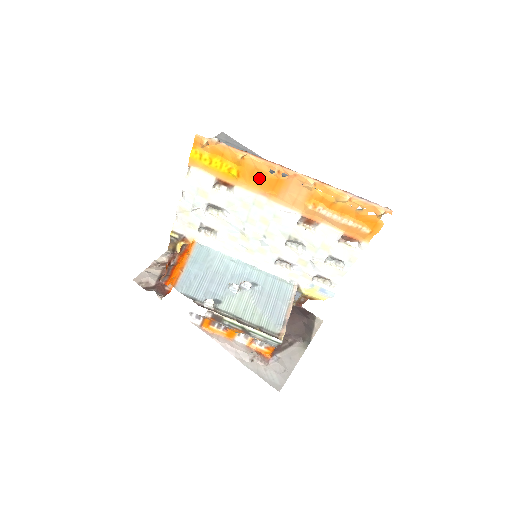
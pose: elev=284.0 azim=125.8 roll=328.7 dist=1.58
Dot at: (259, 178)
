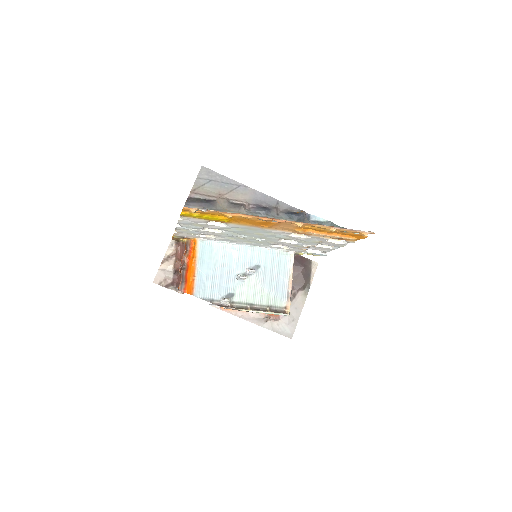
Dot at: (250, 221)
